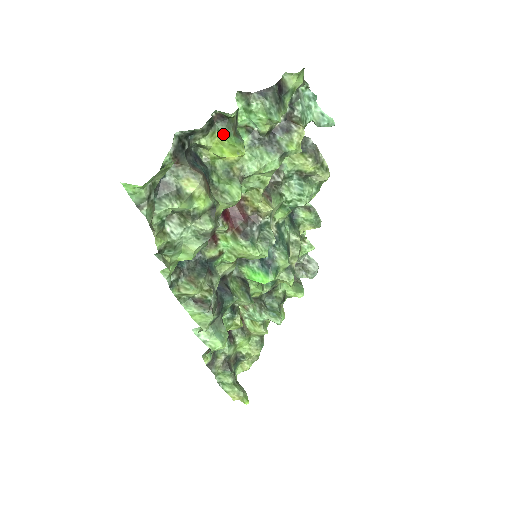
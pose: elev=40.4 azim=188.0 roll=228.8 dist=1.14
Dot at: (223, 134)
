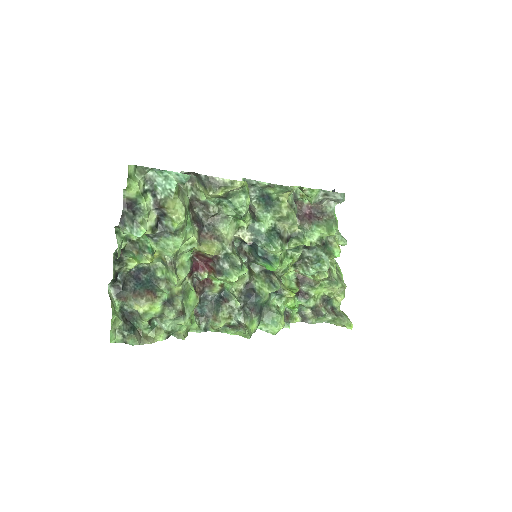
Dot at: (132, 257)
